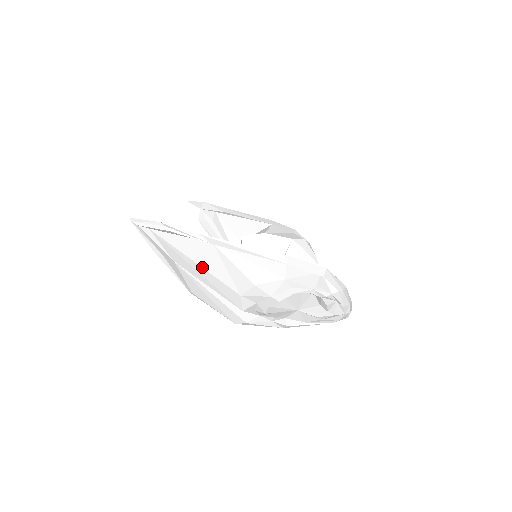
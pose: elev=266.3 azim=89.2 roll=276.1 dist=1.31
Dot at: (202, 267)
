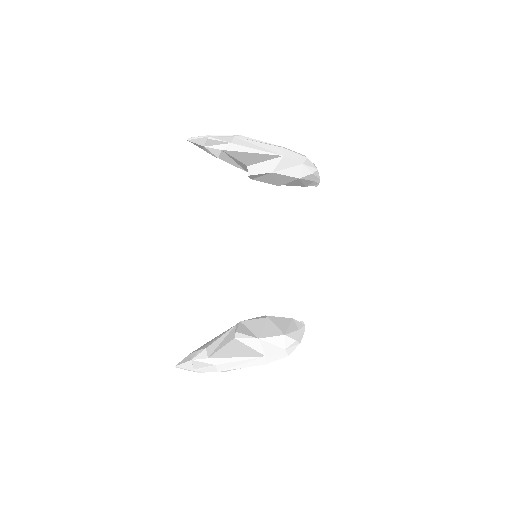
Dot at: occluded
